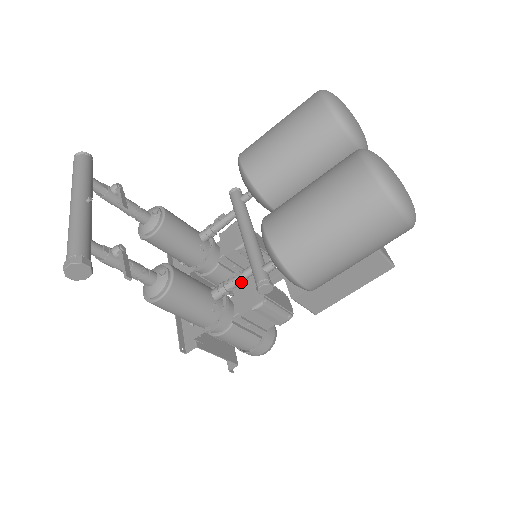
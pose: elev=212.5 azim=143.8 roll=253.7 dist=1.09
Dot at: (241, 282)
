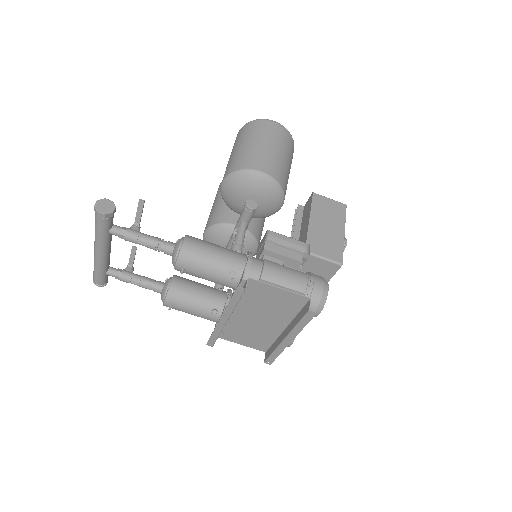
Dot at: (242, 232)
